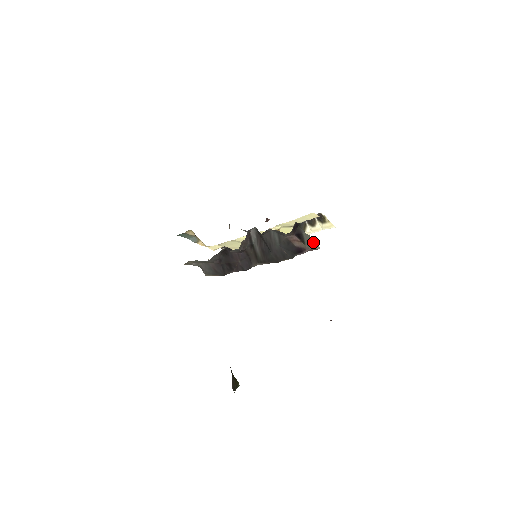
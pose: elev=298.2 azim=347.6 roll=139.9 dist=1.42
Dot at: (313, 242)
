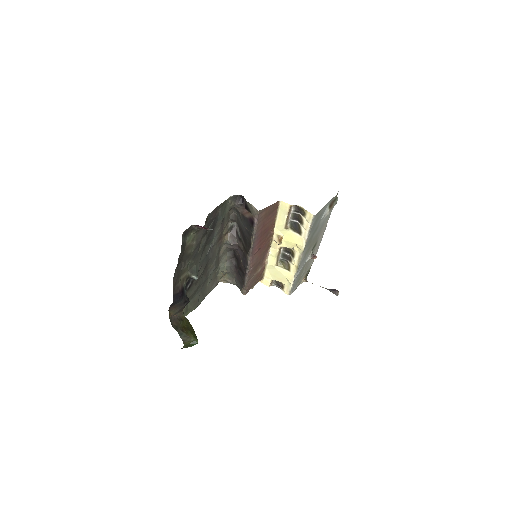
Dot at: (253, 207)
